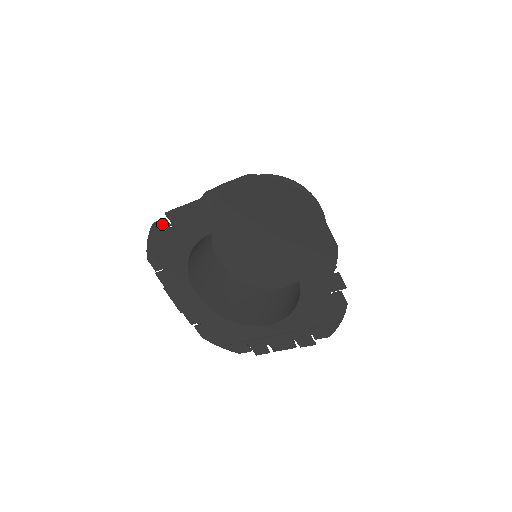
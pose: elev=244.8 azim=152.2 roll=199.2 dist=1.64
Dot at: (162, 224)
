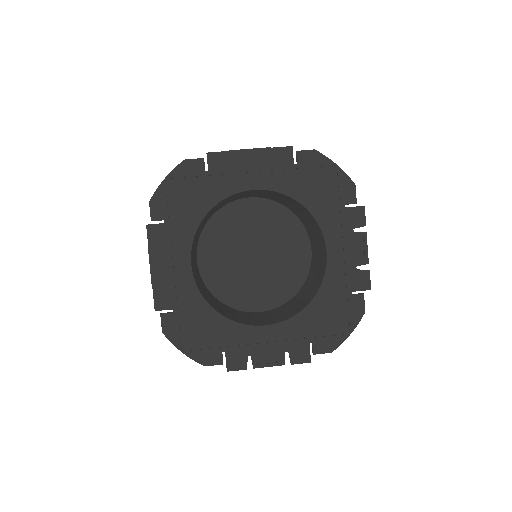
Dot at: (197, 163)
